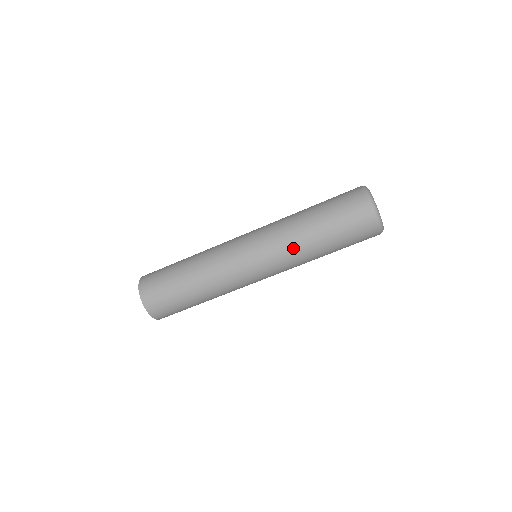
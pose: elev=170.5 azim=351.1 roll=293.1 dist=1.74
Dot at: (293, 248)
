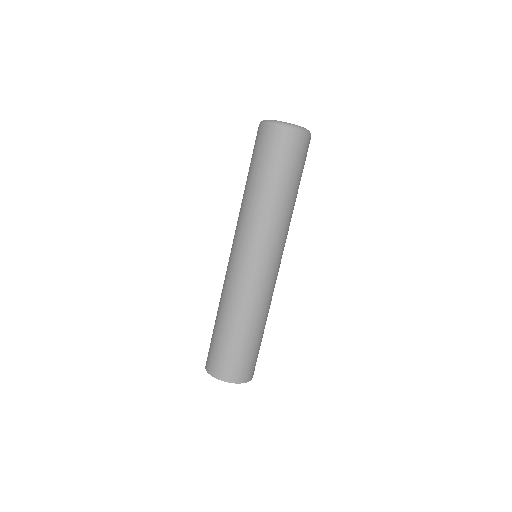
Dot at: (284, 221)
